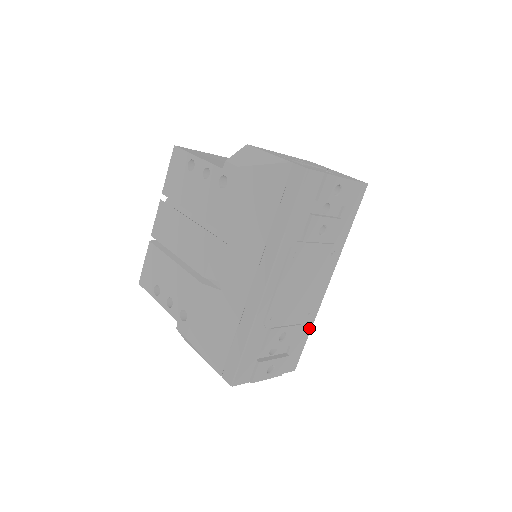
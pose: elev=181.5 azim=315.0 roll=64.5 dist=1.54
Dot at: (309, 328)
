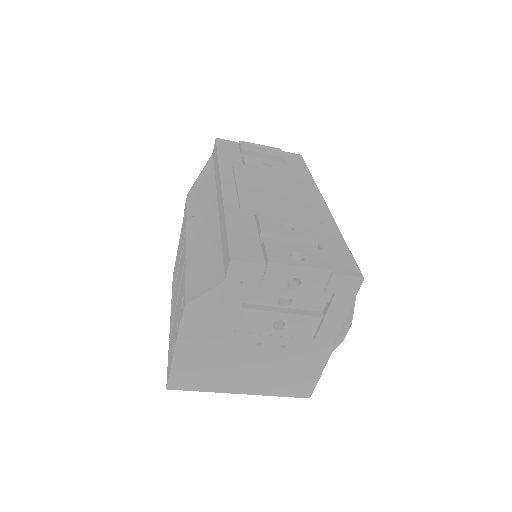
Dot at: (337, 235)
